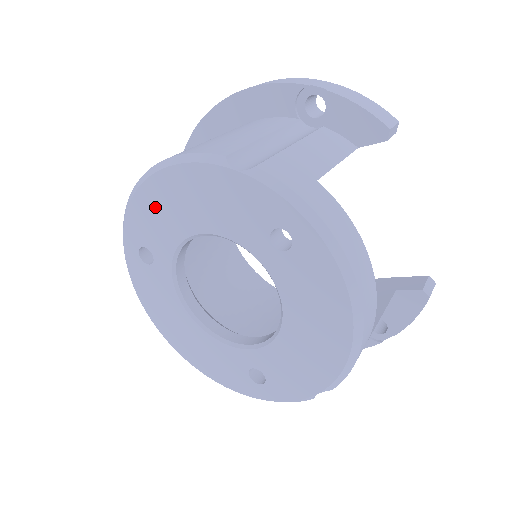
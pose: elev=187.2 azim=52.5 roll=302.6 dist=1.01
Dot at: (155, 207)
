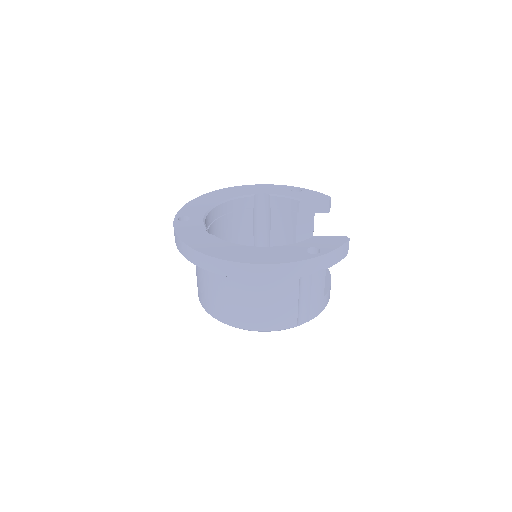
Dot at: occluded
